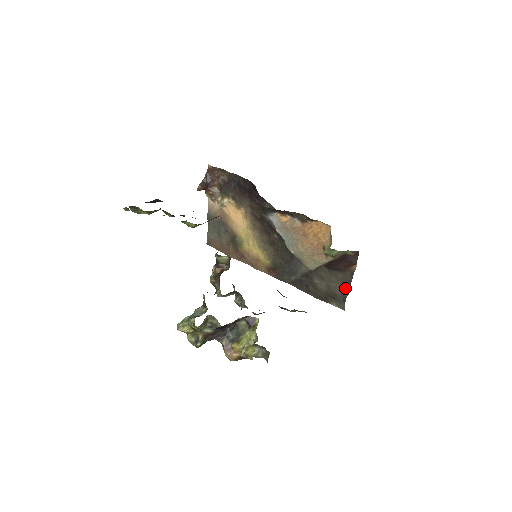
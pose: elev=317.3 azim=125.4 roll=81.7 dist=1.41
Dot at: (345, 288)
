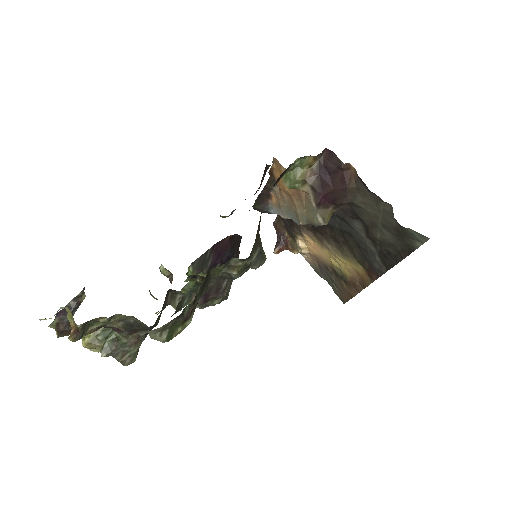
Dot at: (386, 207)
